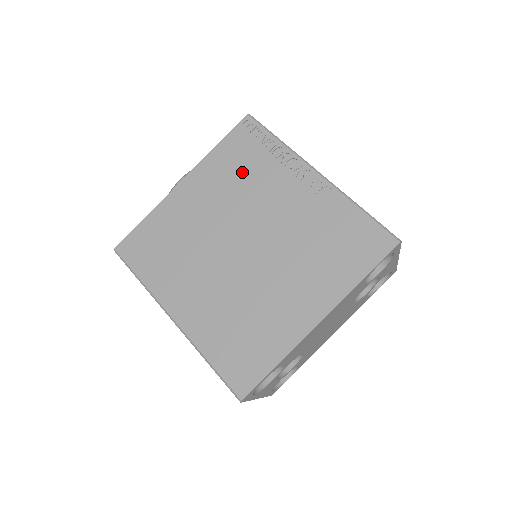
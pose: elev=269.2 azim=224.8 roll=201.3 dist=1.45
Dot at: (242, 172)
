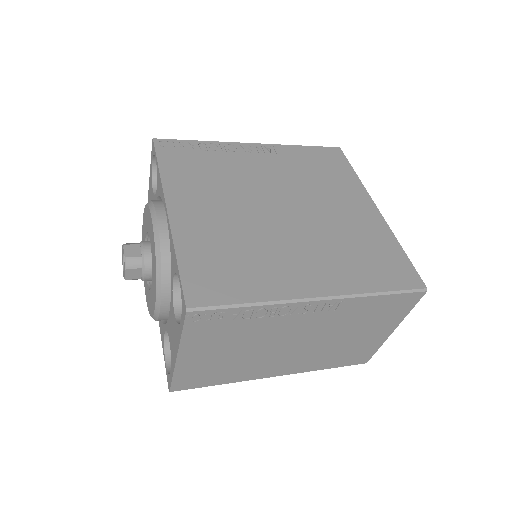
Dot at: (207, 171)
